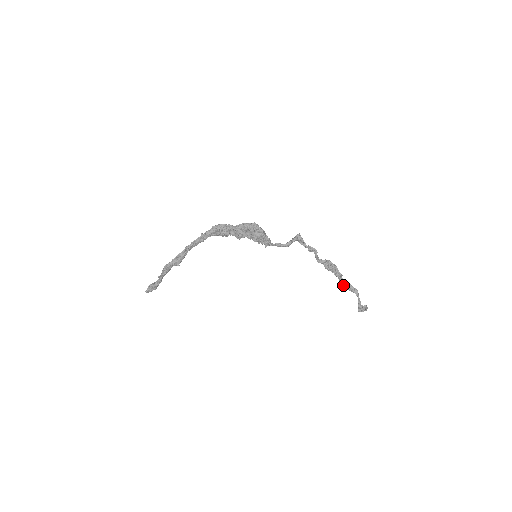
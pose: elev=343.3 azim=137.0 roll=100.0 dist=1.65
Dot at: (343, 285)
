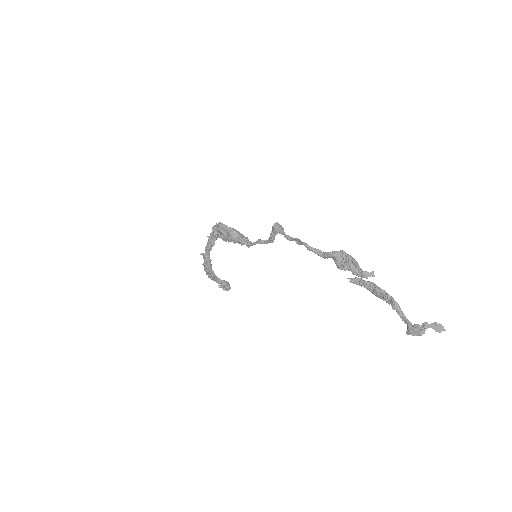
Dot at: (371, 290)
